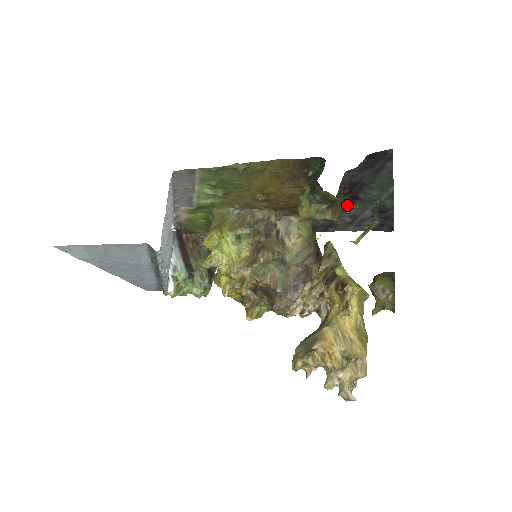
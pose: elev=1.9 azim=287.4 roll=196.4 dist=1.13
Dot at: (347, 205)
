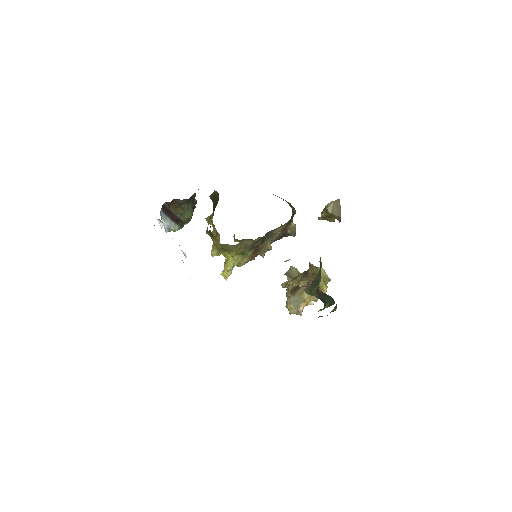
Dot at: occluded
